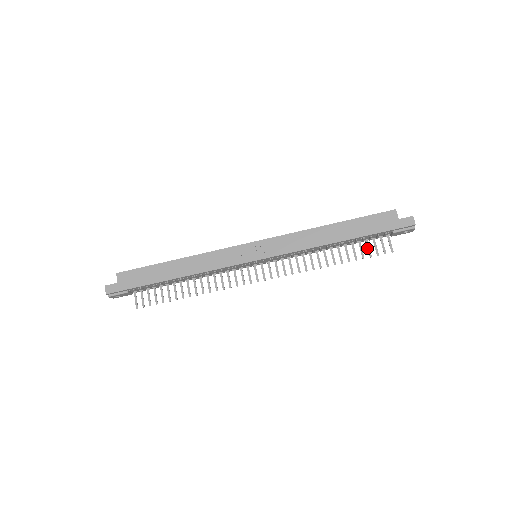
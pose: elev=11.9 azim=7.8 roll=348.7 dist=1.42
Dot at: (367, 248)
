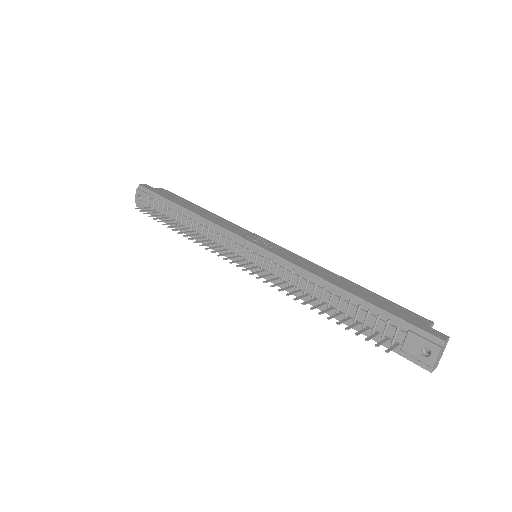
Dot at: occluded
